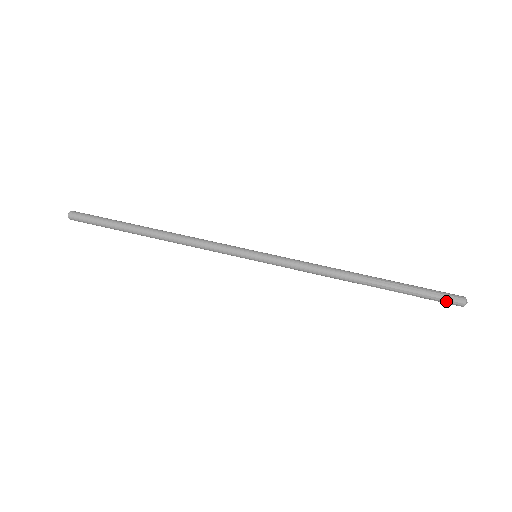
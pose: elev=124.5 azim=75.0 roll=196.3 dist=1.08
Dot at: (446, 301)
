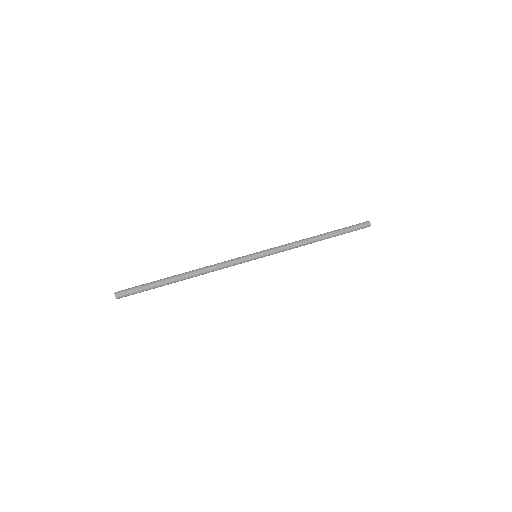
Dot at: (361, 225)
